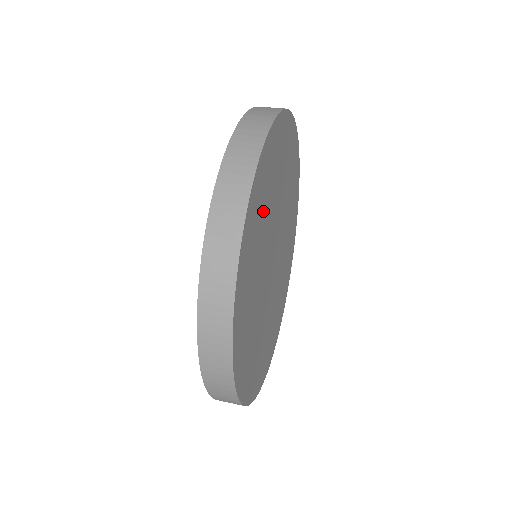
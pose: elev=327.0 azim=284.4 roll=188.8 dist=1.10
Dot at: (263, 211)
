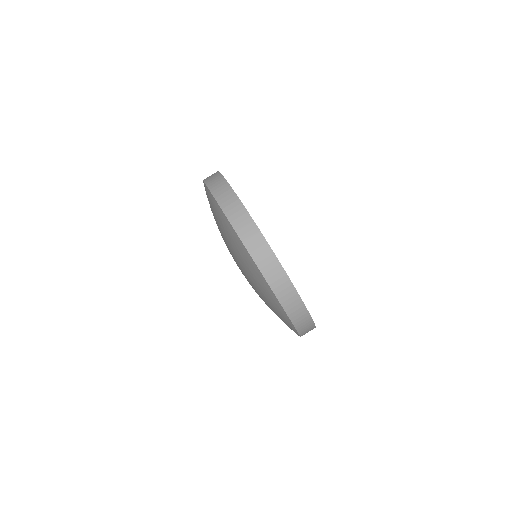
Dot at: occluded
